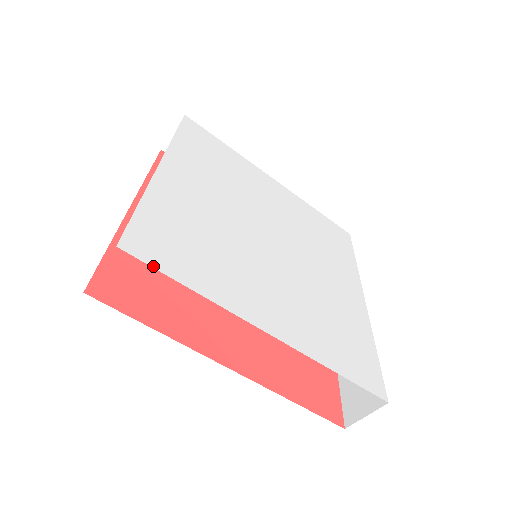
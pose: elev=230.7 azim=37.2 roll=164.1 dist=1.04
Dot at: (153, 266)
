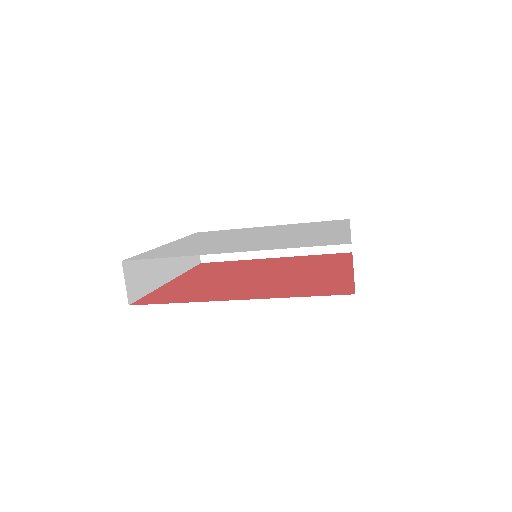
Dot at: occluded
